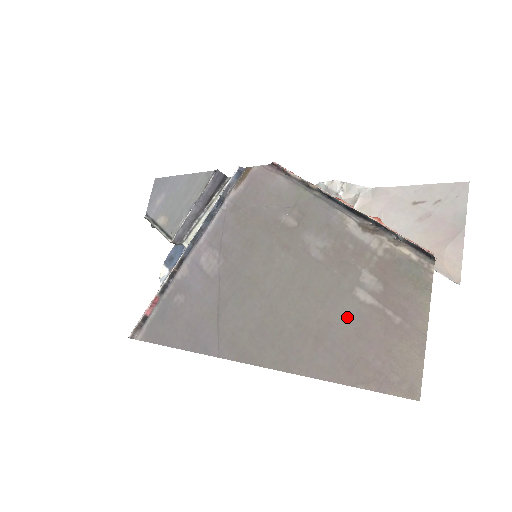
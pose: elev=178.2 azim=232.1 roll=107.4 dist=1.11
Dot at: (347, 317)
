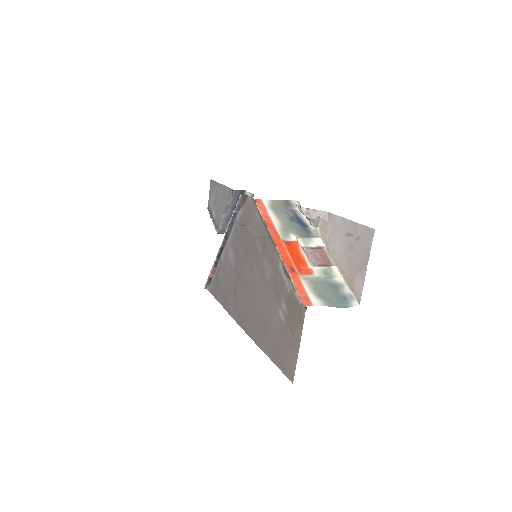
Dot at: (275, 324)
